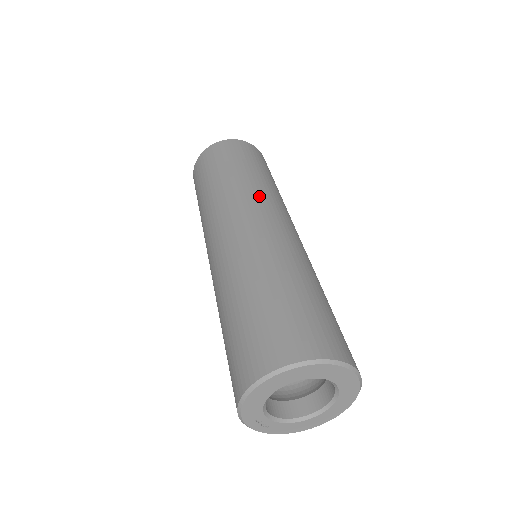
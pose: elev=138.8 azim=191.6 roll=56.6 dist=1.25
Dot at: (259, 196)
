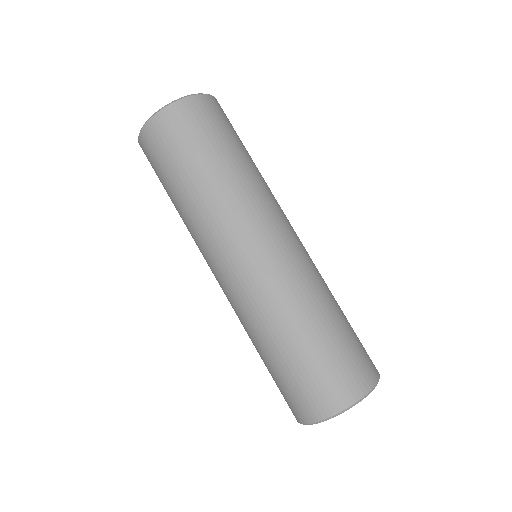
Dot at: (261, 205)
